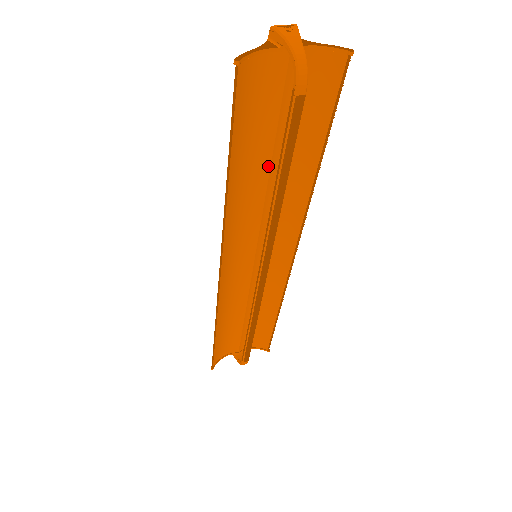
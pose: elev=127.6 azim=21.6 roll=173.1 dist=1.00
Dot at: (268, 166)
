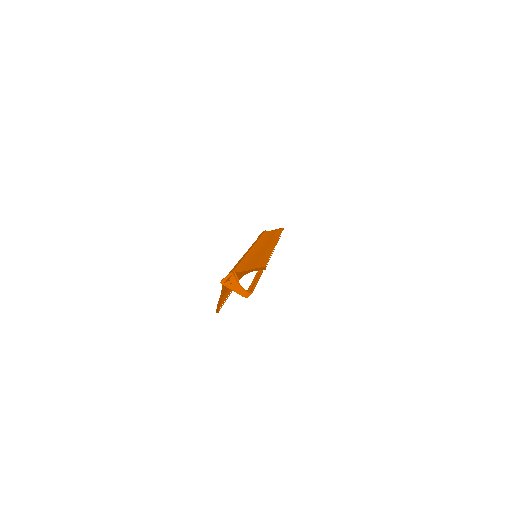
Dot at: occluded
